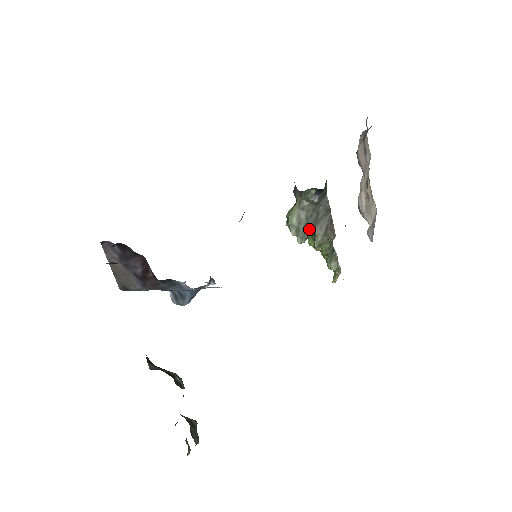
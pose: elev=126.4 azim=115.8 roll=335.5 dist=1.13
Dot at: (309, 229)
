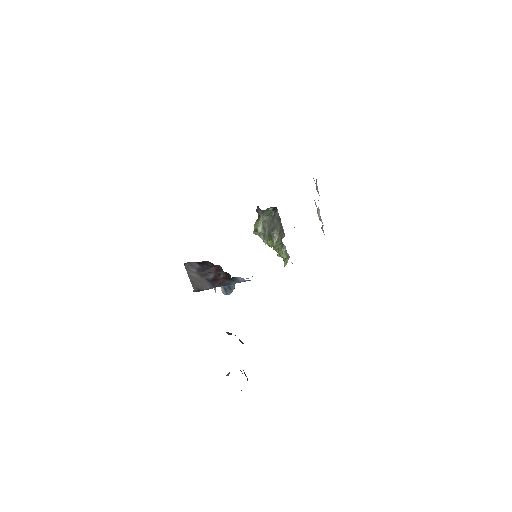
Dot at: (270, 234)
